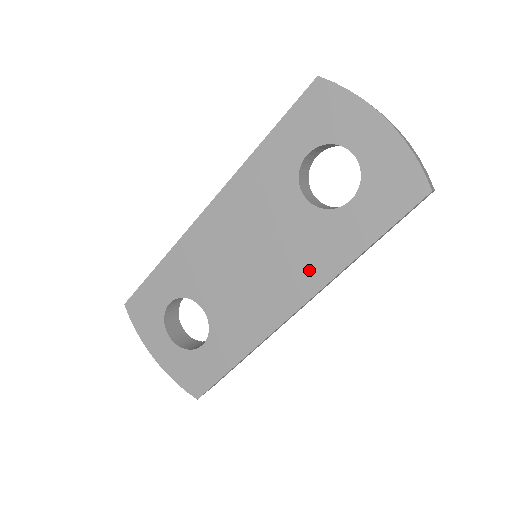
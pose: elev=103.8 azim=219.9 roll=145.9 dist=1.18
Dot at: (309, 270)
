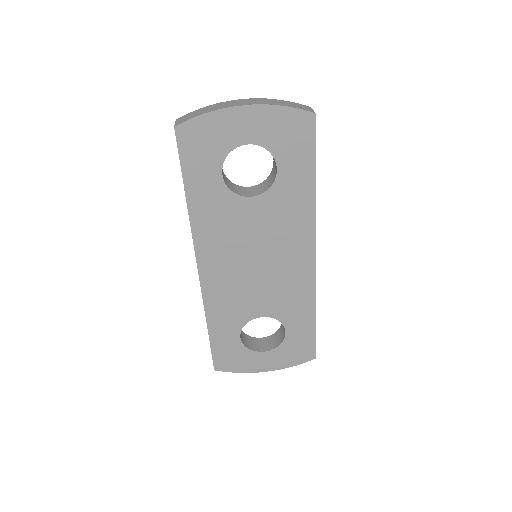
Dot at: (297, 229)
